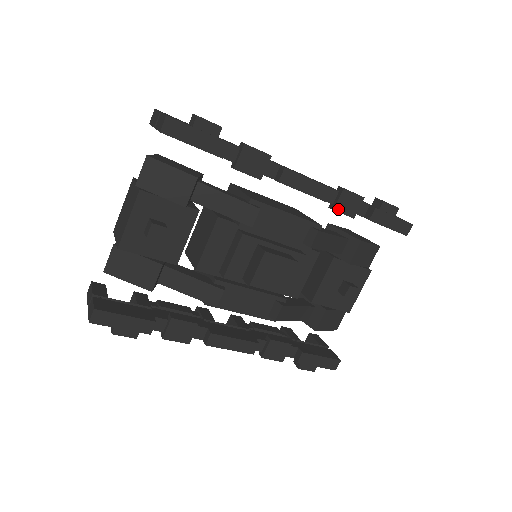
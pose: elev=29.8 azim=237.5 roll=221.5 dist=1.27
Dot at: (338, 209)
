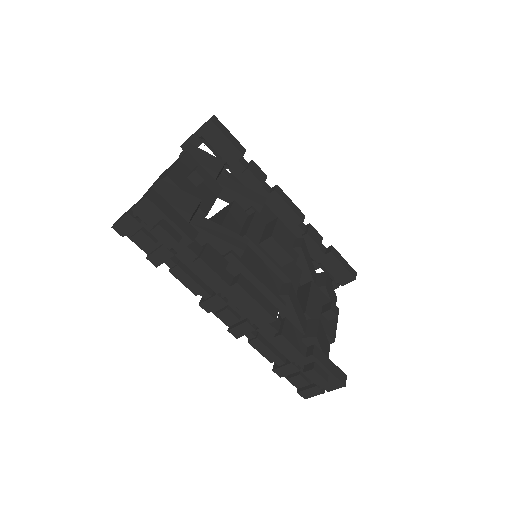
Dot at: (310, 235)
